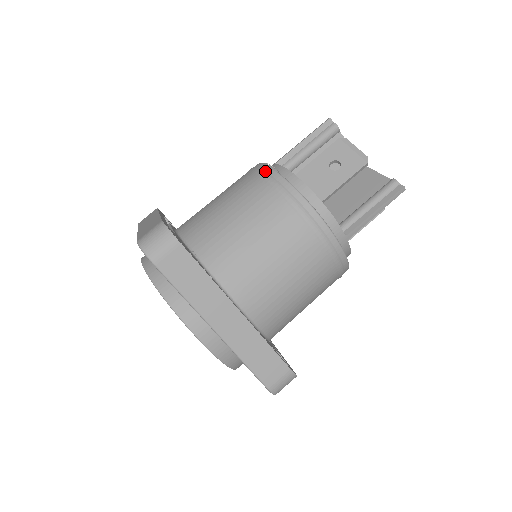
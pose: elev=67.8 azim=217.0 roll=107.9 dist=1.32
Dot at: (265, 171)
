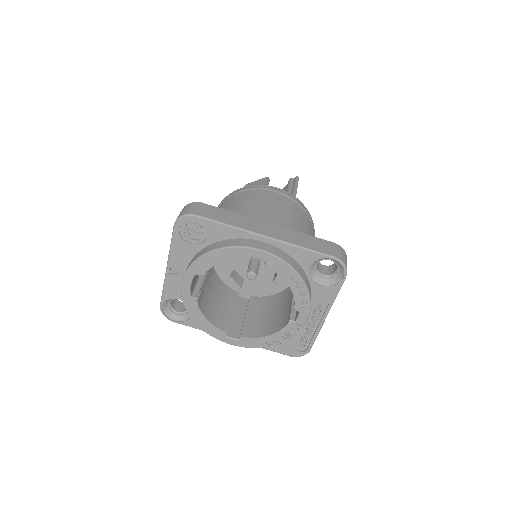
Dot at: occluded
